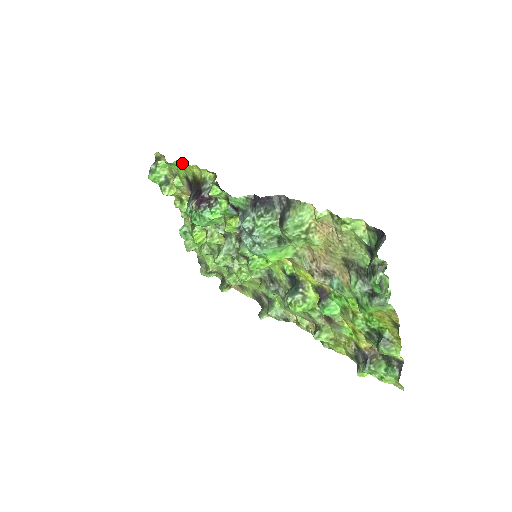
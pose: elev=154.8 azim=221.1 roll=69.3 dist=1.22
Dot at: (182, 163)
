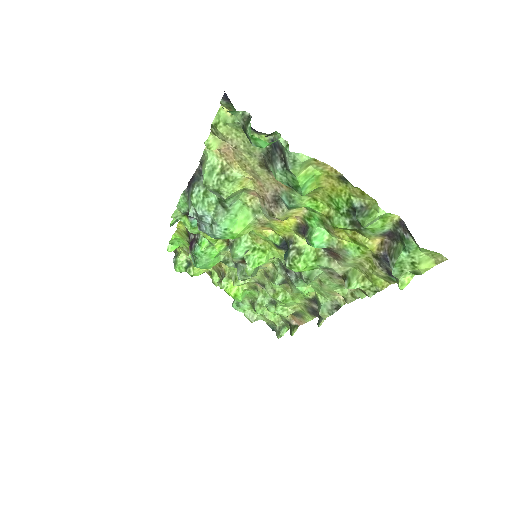
Dot at: (177, 233)
